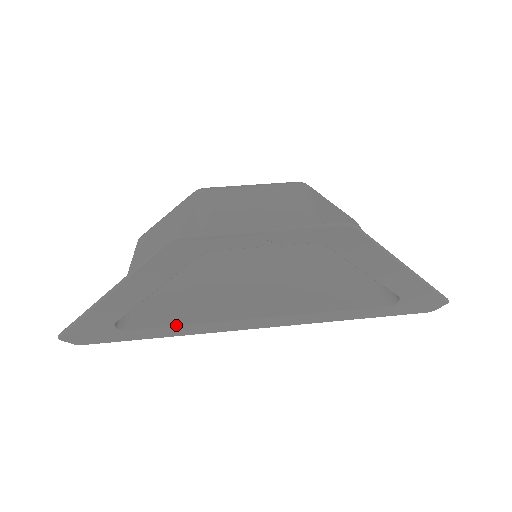
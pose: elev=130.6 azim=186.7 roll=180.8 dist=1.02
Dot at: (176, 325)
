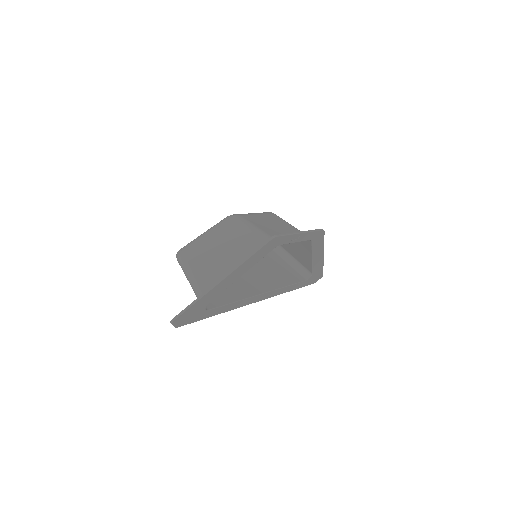
Dot at: (230, 303)
